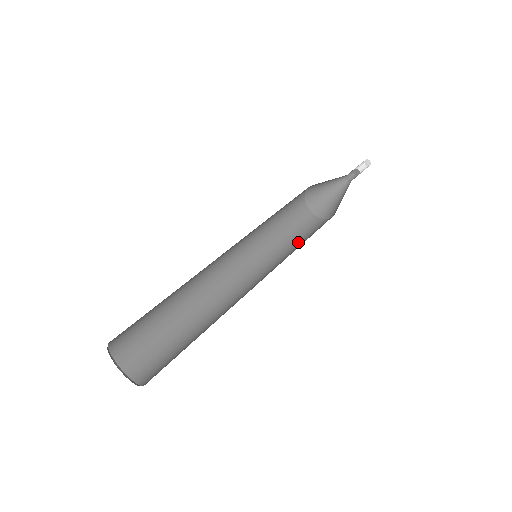
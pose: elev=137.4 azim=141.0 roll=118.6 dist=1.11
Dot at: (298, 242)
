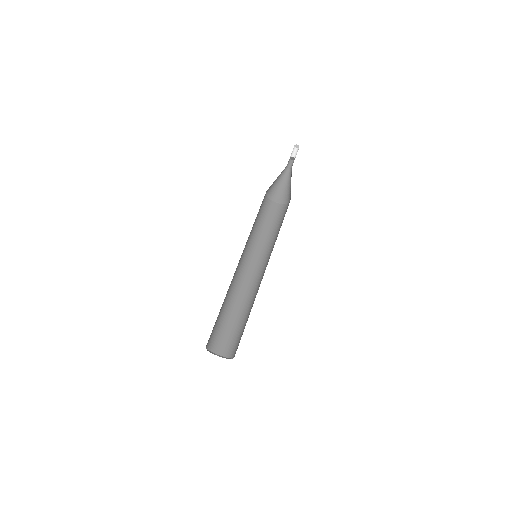
Dot at: (263, 227)
